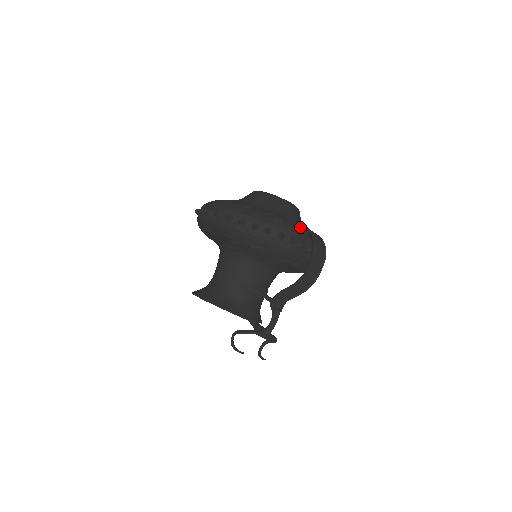
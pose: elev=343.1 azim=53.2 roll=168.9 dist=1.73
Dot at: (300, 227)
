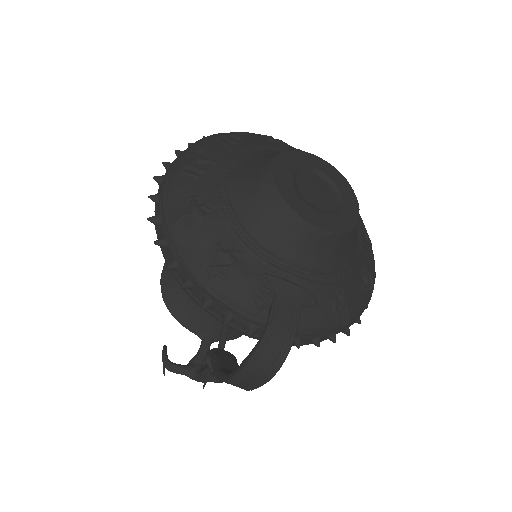
Dot at: (258, 302)
